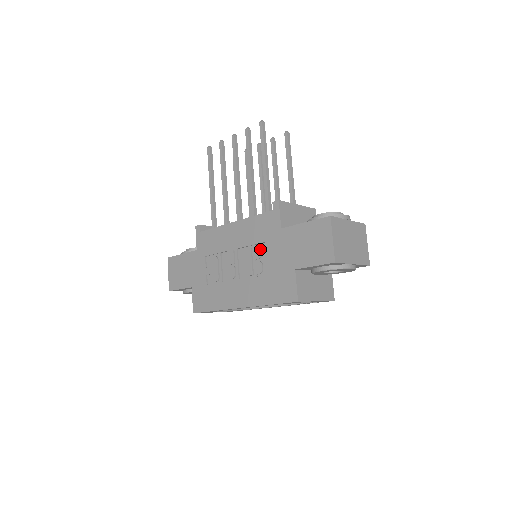
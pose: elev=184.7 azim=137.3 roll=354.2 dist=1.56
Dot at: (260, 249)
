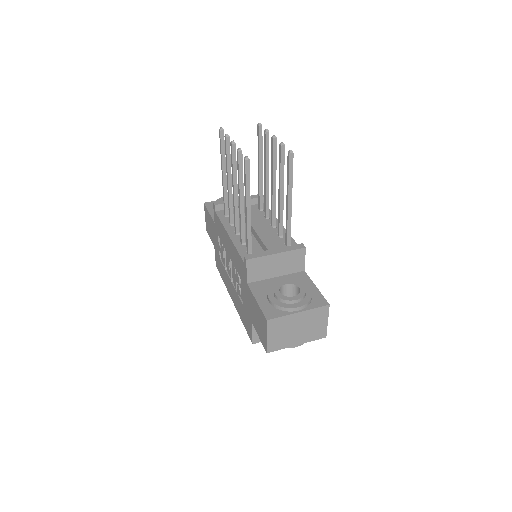
Dot at: (239, 279)
